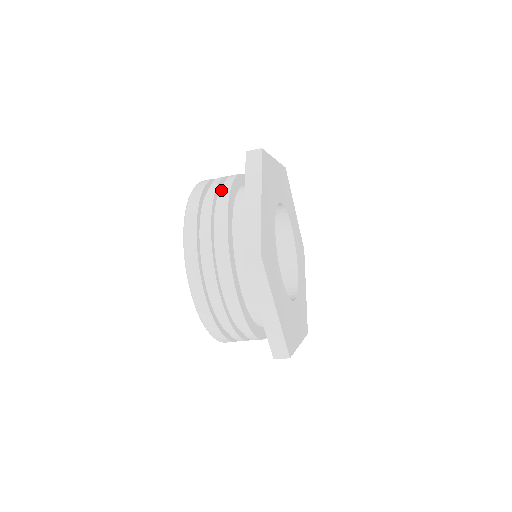
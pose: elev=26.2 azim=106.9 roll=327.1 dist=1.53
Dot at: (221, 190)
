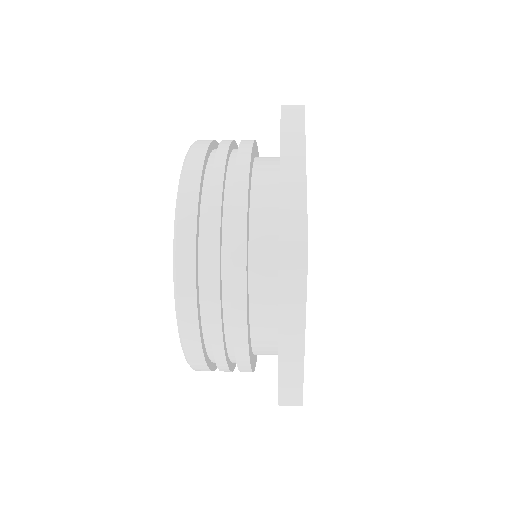
Dot at: occluded
